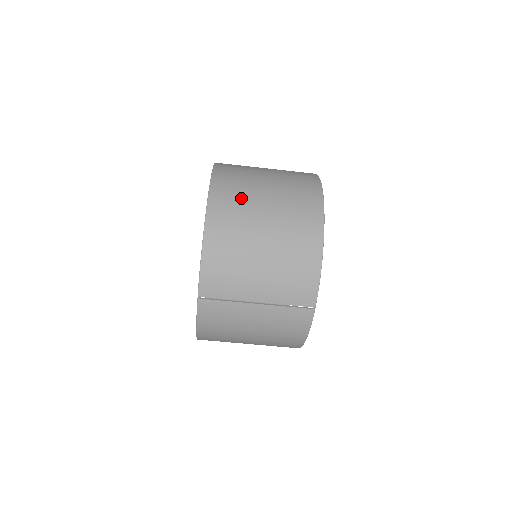
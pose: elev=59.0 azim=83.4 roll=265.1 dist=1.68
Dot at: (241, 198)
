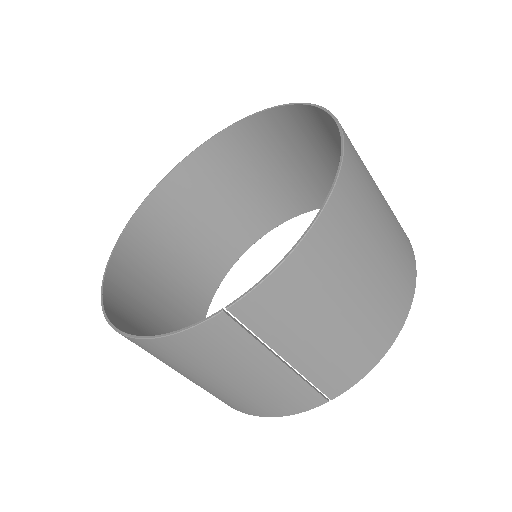
Dot at: (366, 205)
